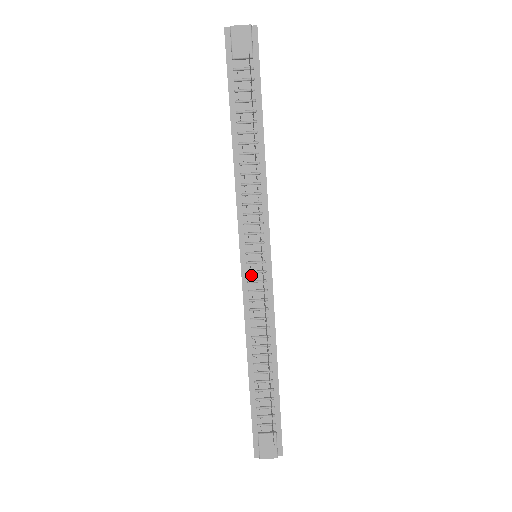
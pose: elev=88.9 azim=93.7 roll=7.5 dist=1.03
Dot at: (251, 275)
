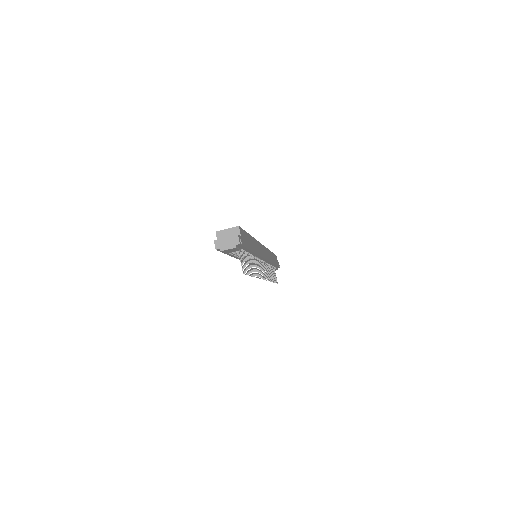
Dot at: (255, 263)
